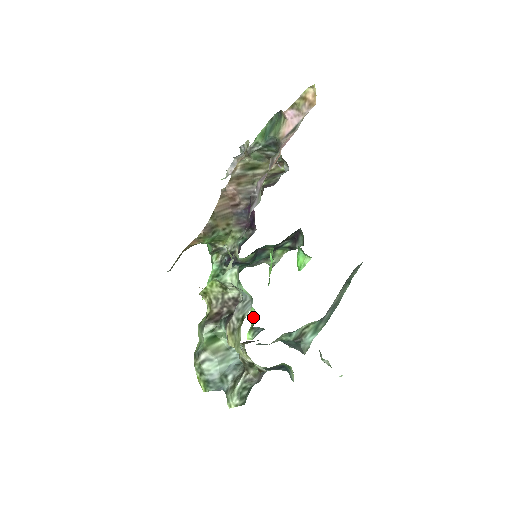
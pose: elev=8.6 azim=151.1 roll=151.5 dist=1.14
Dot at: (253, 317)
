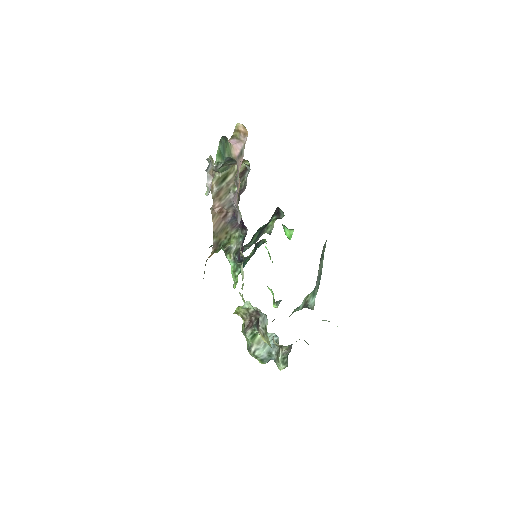
Dot at: (272, 293)
